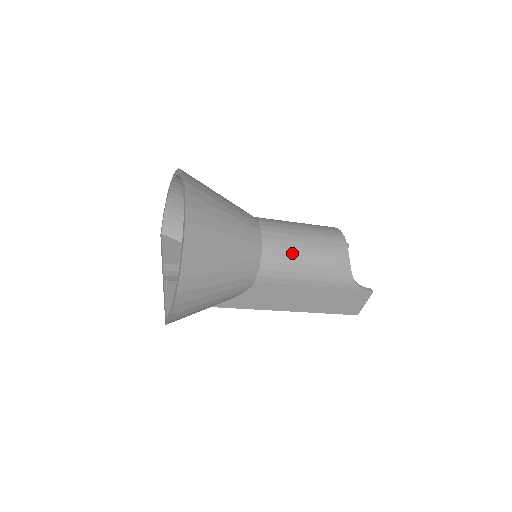
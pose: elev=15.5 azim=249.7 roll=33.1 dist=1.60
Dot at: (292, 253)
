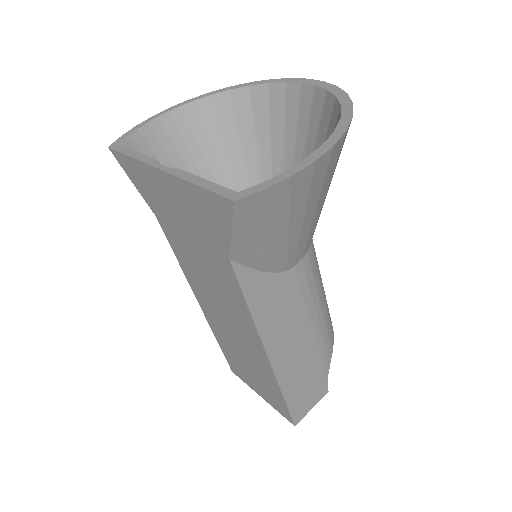
Dot at: occluded
